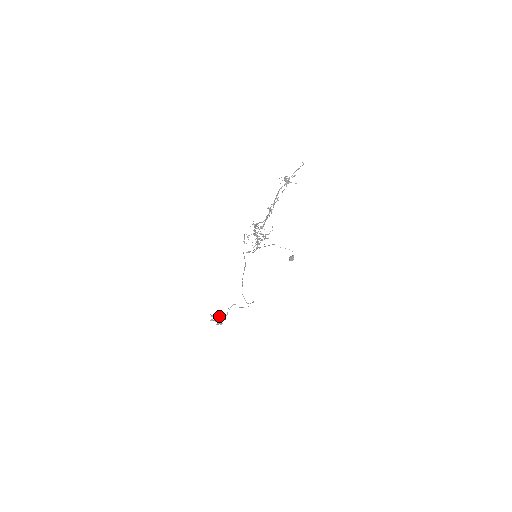
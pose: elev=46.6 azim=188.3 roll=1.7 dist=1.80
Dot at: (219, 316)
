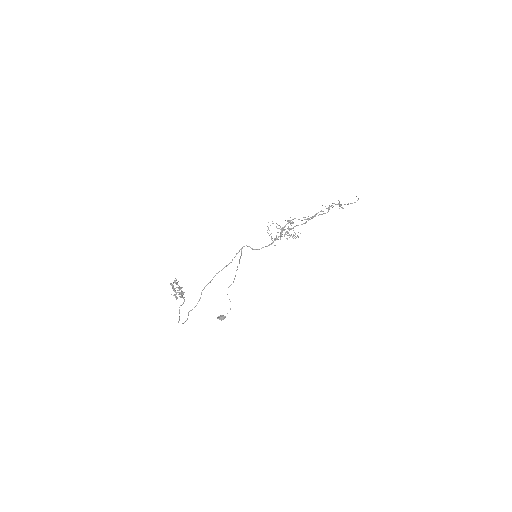
Dot at: (180, 288)
